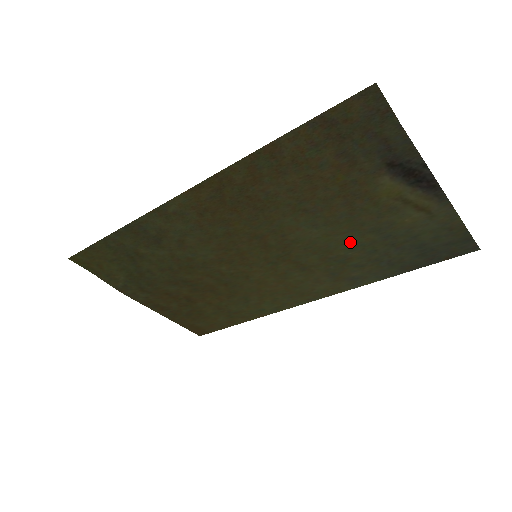
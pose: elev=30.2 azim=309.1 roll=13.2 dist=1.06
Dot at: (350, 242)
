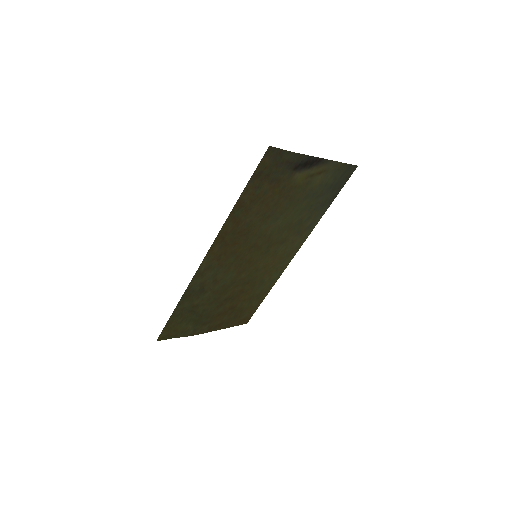
Dot at: (297, 212)
